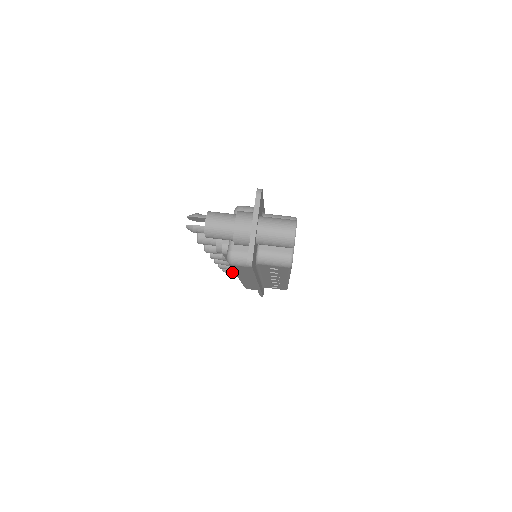
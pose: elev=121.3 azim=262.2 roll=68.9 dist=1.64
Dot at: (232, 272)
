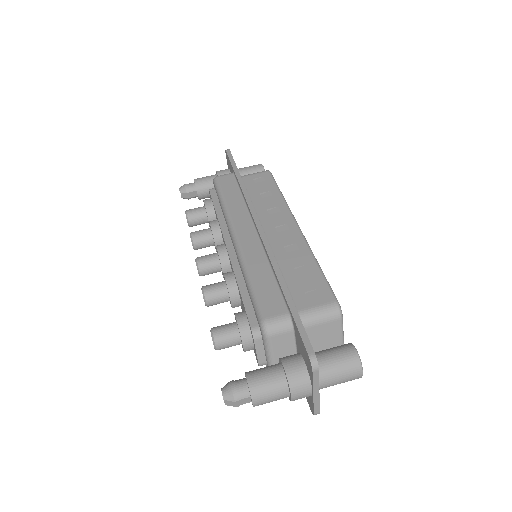
Dot at: (195, 197)
